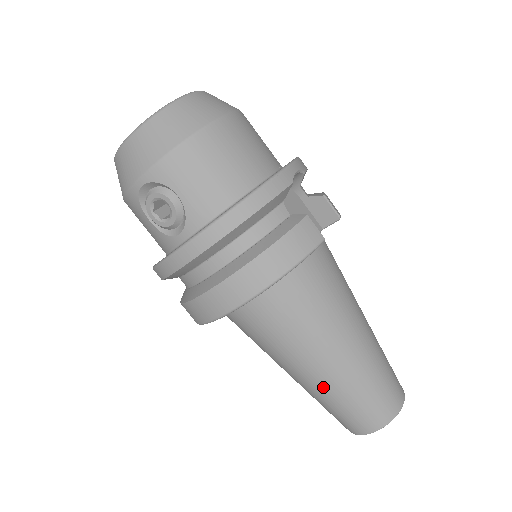
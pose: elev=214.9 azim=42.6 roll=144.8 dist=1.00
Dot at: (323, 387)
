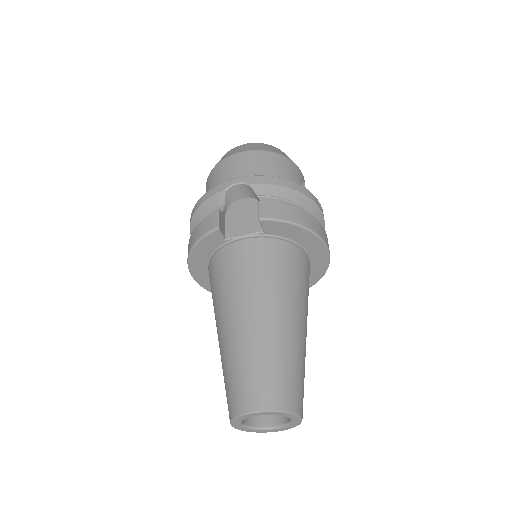
Dot at: occluded
